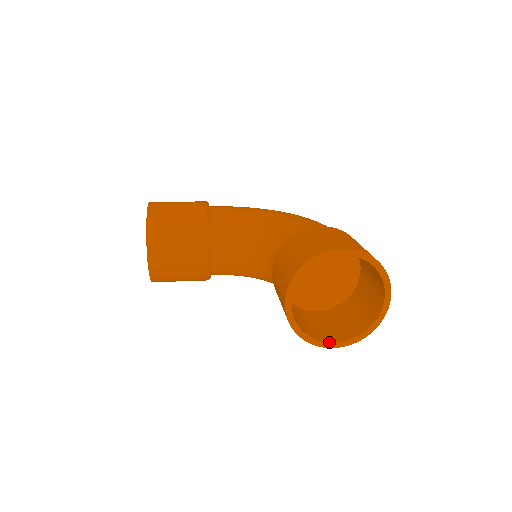
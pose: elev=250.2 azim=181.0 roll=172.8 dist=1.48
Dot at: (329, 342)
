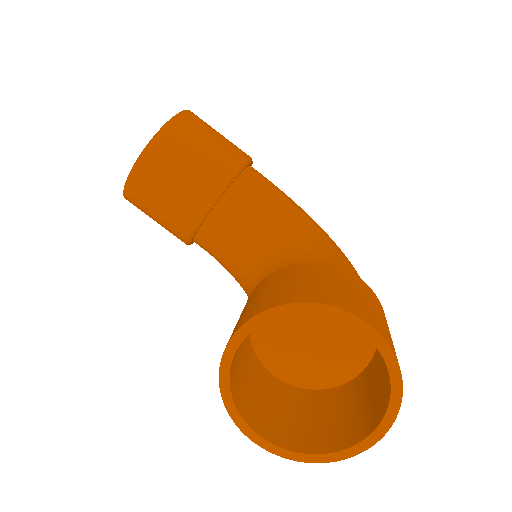
Dot at: (253, 430)
